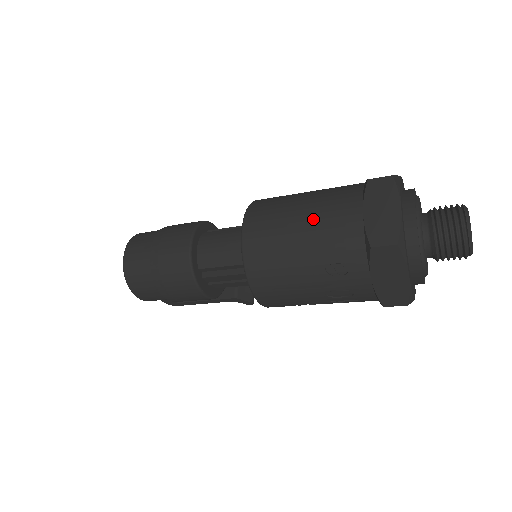
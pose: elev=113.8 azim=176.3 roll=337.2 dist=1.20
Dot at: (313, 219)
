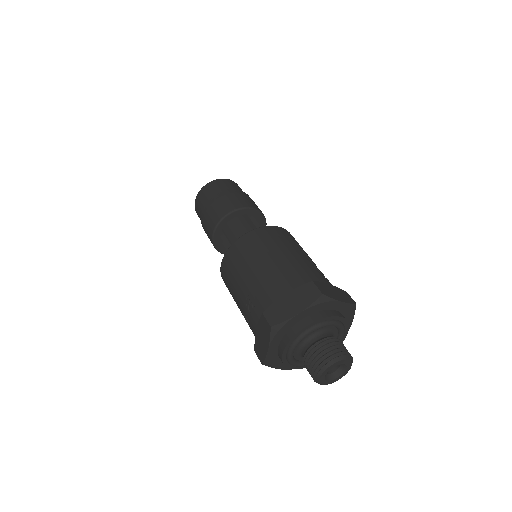
Dot at: (269, 268)
